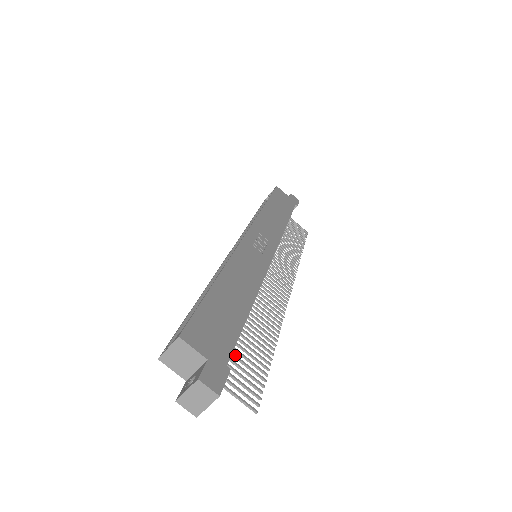
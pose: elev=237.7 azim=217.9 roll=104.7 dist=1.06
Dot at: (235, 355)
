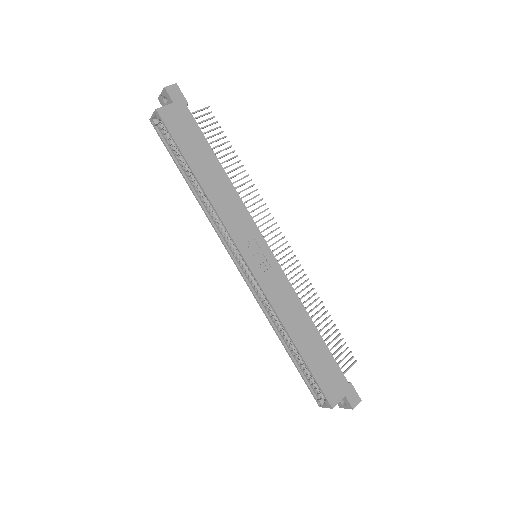
Dot at: occluded
